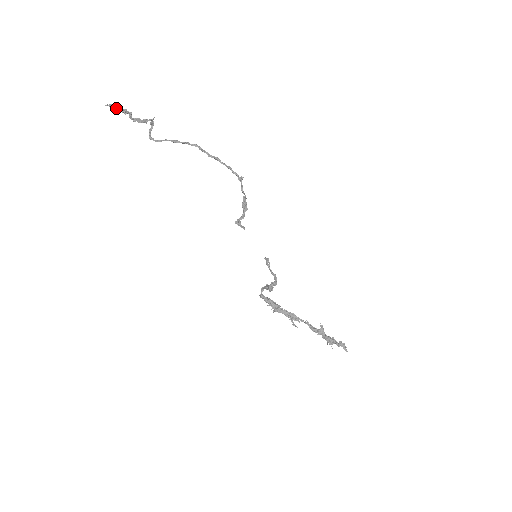
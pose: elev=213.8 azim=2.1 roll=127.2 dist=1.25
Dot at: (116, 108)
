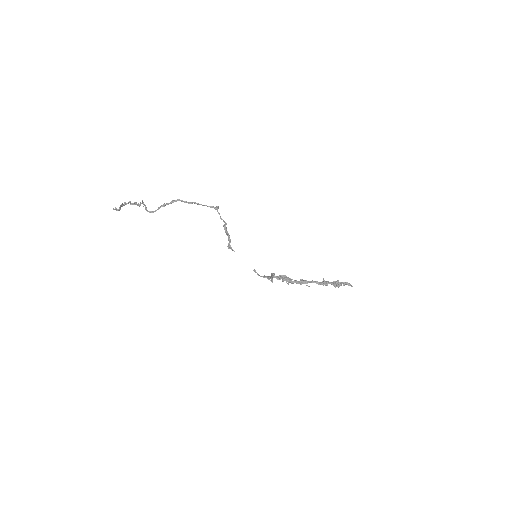
Dot at: (119, 209)
